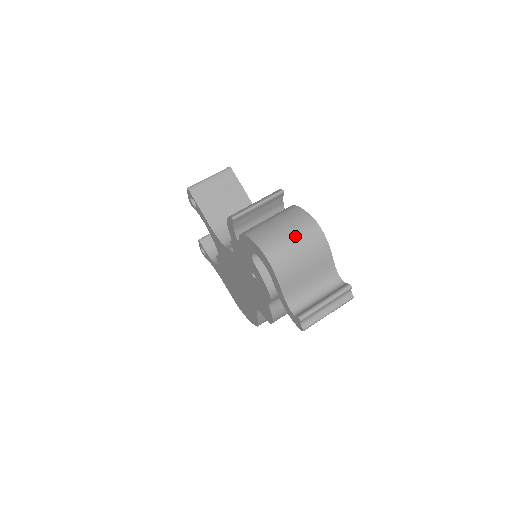
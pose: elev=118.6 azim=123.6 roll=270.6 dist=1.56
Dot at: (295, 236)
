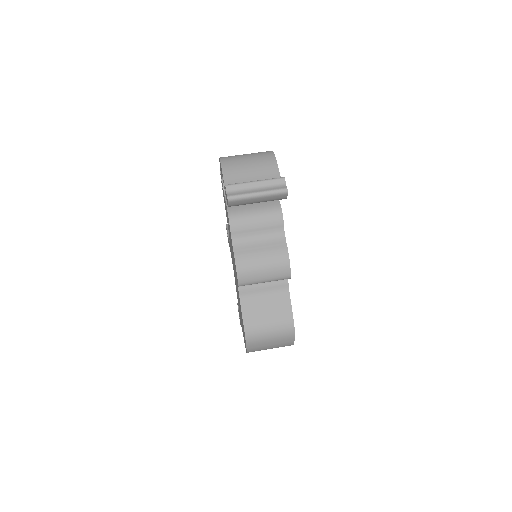
Dot at: (250, 154)
